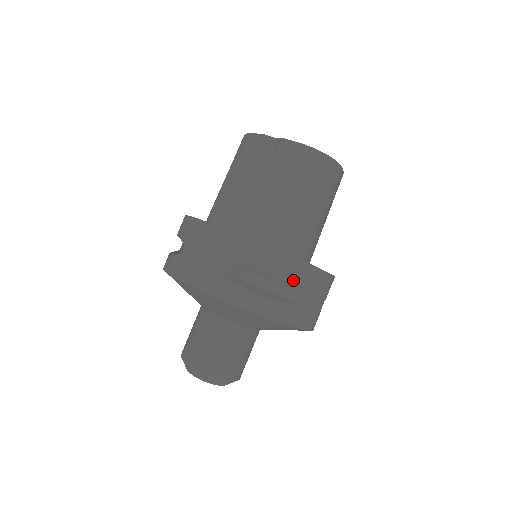
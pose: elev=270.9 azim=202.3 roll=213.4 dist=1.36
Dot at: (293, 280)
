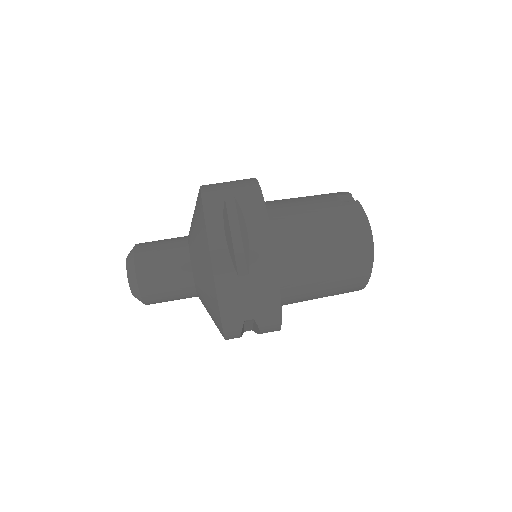
Dot at: (254, 255)
